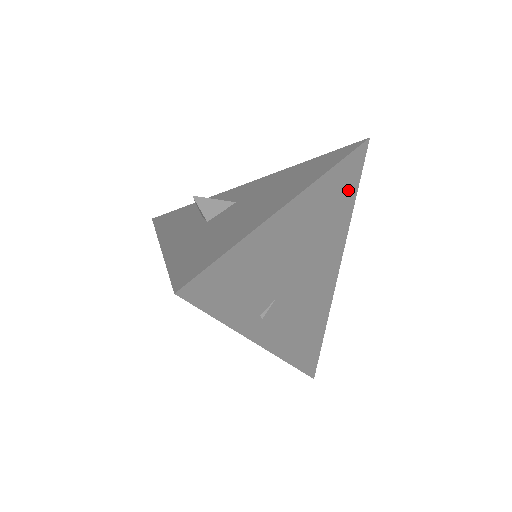
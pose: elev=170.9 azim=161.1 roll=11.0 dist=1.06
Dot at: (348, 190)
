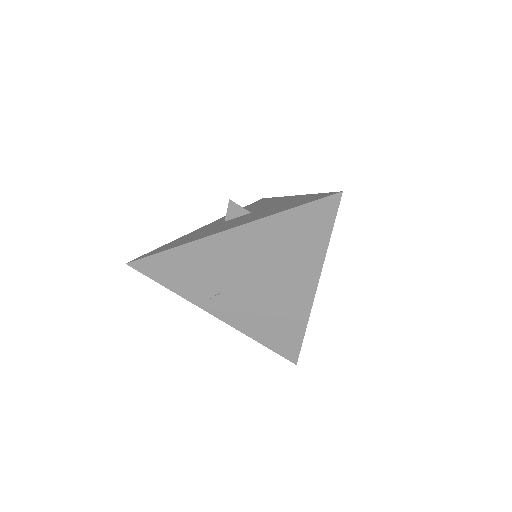
Dot at: (313, 232)
